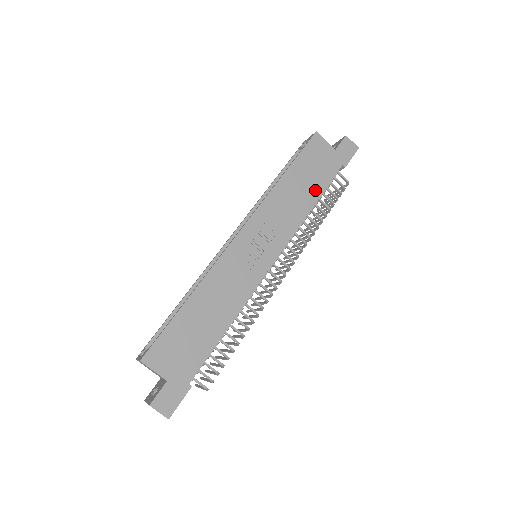
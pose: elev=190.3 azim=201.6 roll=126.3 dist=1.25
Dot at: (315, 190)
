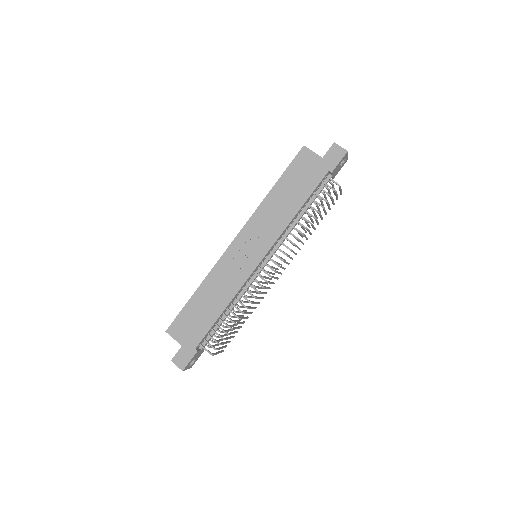
Dot at: (300, 198)
